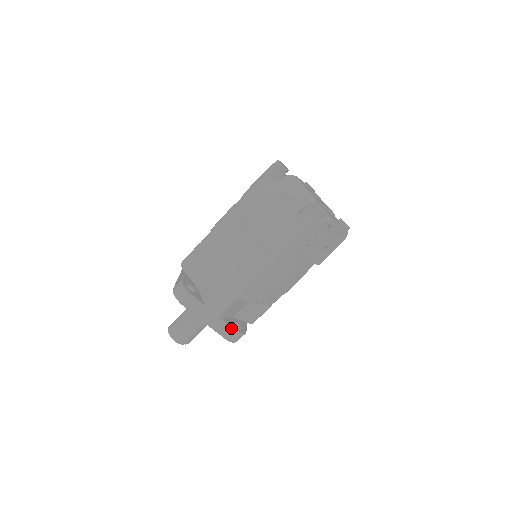
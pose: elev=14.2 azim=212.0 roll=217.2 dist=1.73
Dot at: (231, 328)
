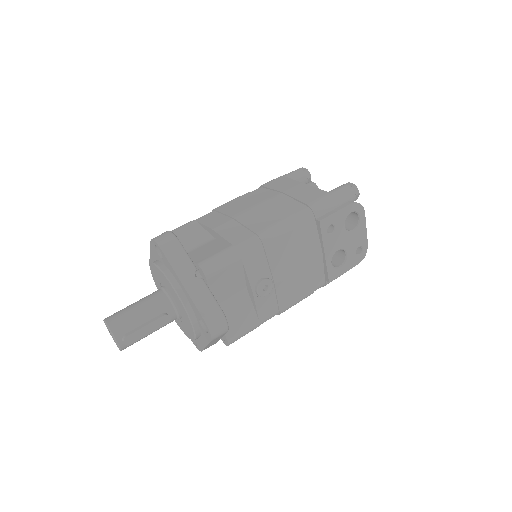
Dot at: (217, 303)
